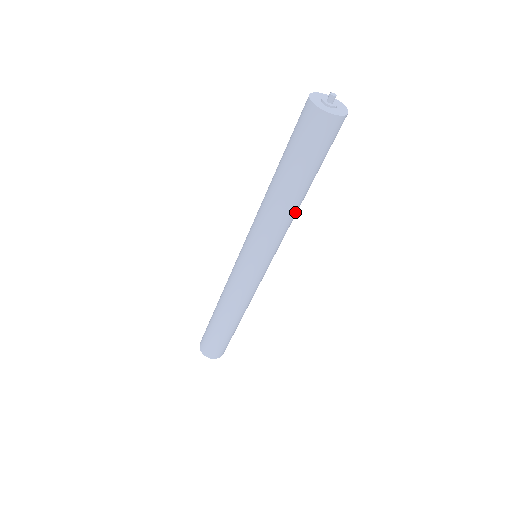
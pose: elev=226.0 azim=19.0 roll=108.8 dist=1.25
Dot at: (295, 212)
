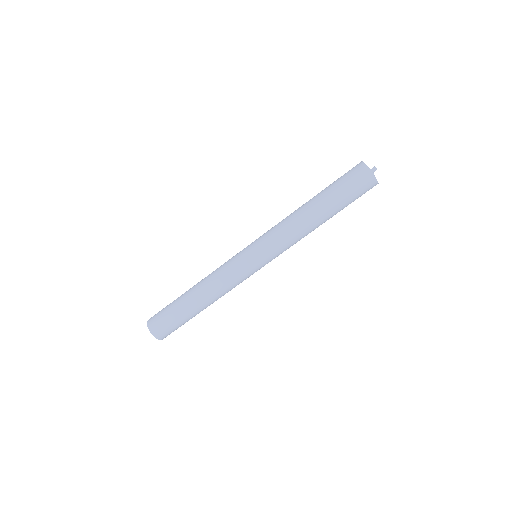
Dot at: (306, 227)
